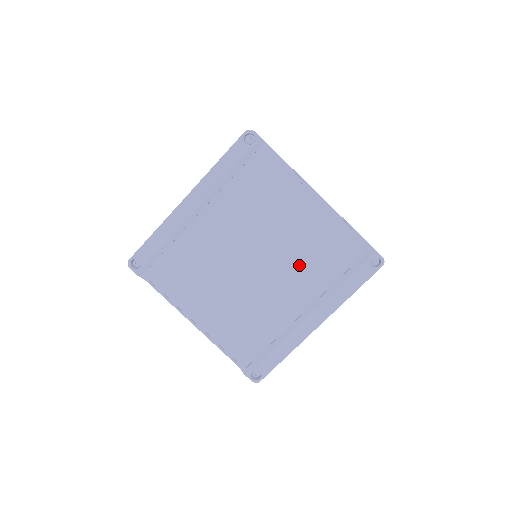
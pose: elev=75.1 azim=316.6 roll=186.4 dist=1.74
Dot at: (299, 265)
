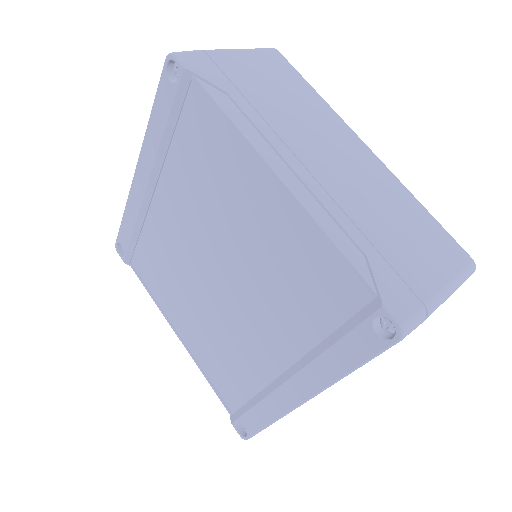
Dot at: (268, 295)
